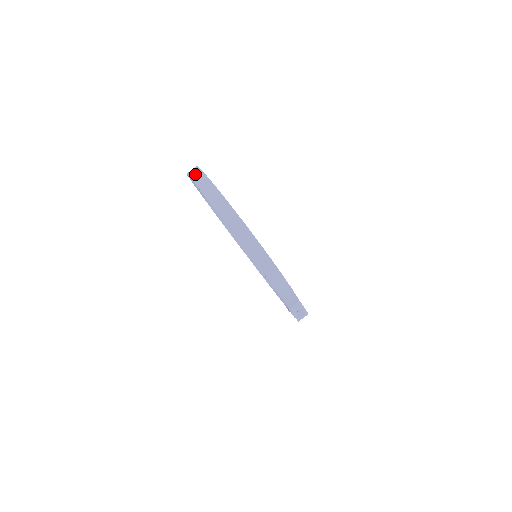
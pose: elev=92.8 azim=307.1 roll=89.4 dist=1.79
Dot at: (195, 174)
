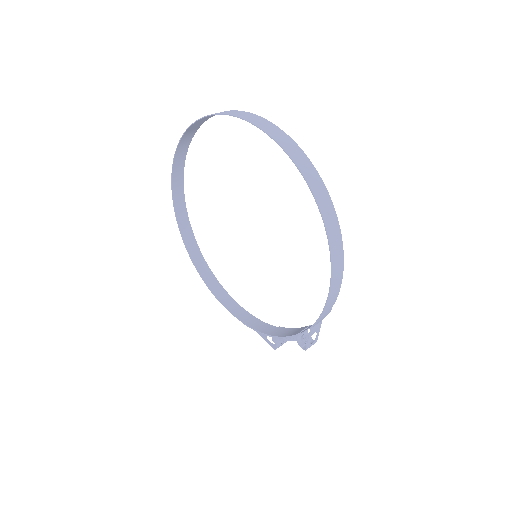
Dot at: (243, 114)
